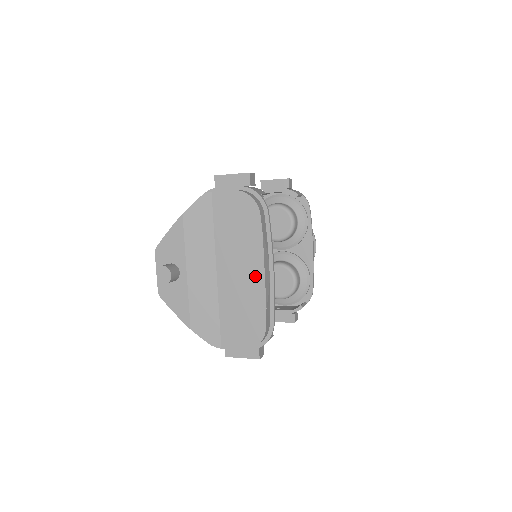
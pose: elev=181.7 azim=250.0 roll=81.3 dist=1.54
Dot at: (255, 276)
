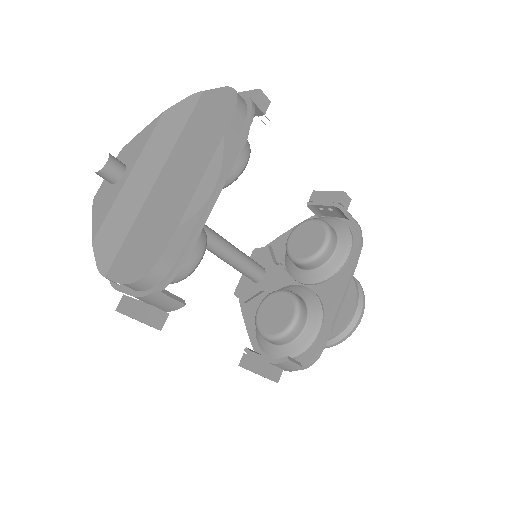
Dot at: (189, 185)
